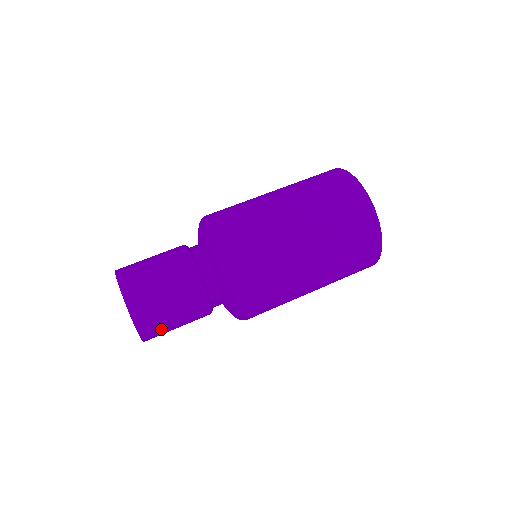
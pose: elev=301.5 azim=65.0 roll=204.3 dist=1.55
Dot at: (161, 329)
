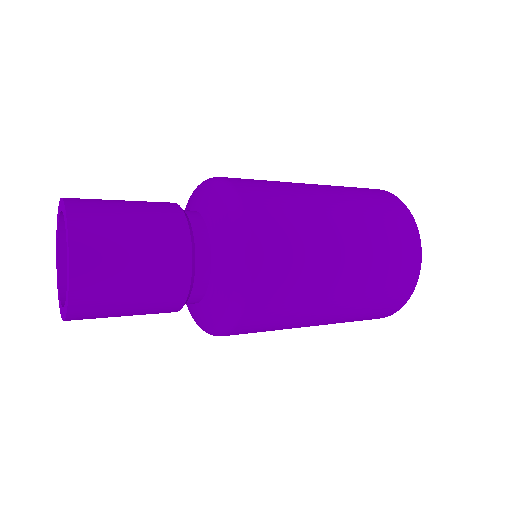
Dot at: (107, 254)
